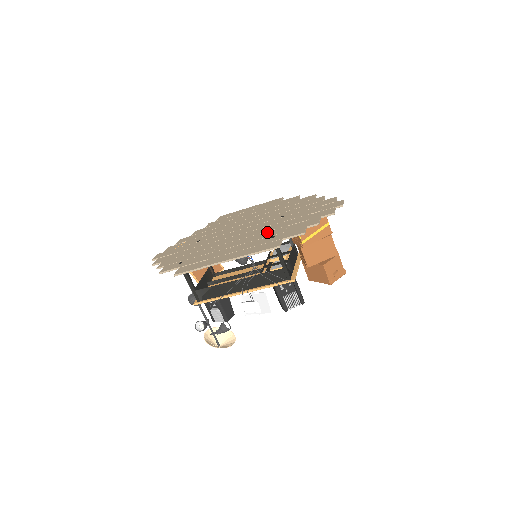
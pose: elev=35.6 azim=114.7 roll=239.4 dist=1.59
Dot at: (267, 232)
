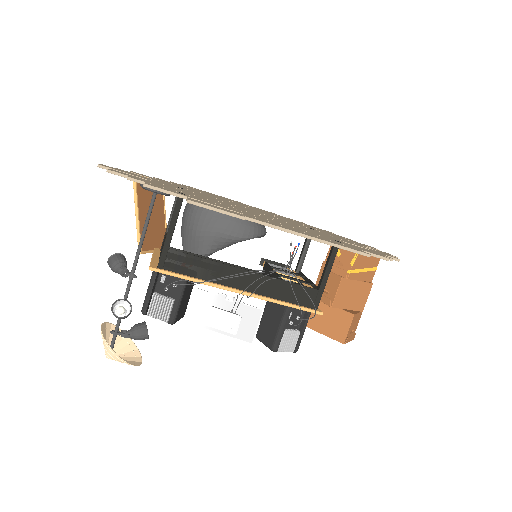
Dot at: occluded
